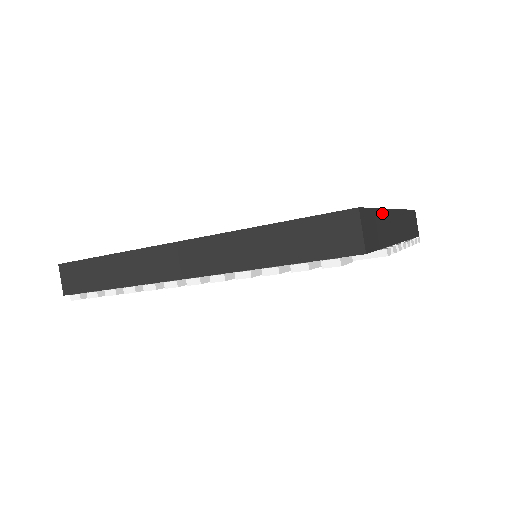
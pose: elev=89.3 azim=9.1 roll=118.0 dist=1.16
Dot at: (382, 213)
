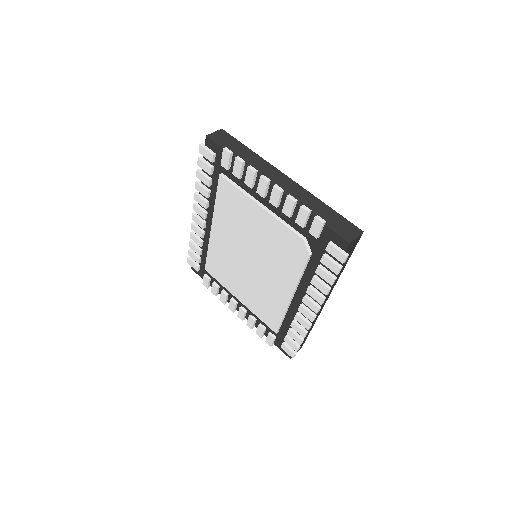
Dot at: (256, 156)
